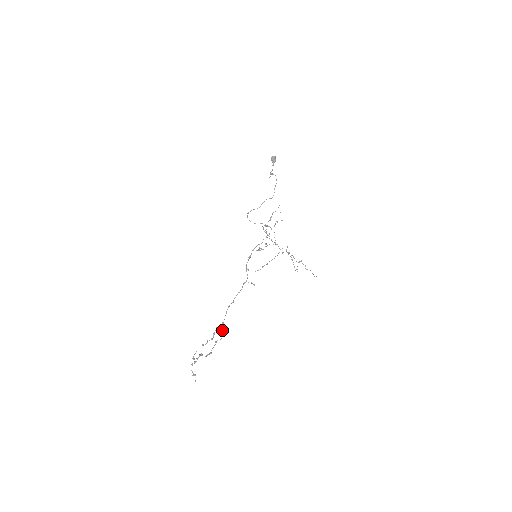
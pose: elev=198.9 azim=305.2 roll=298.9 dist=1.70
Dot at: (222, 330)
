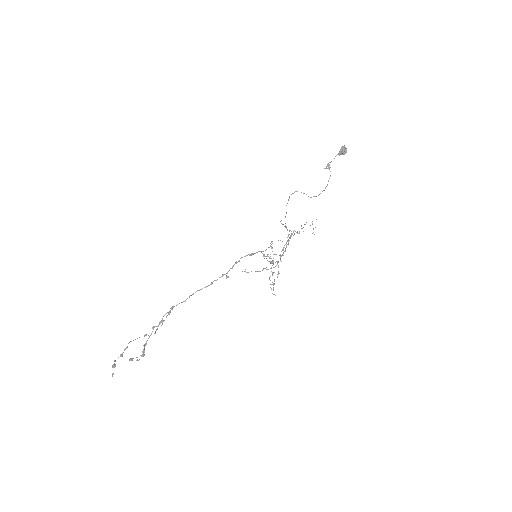
Dot at: (167, 315)
